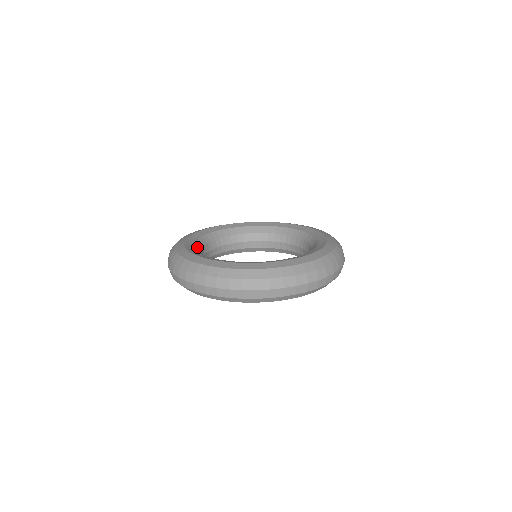
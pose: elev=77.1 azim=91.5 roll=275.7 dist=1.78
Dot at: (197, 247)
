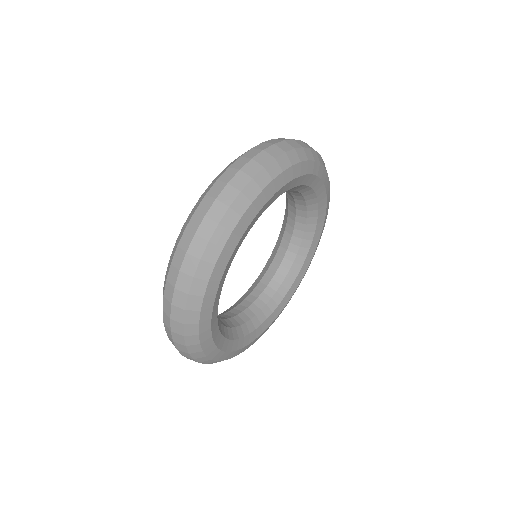
Dot at: occluded
